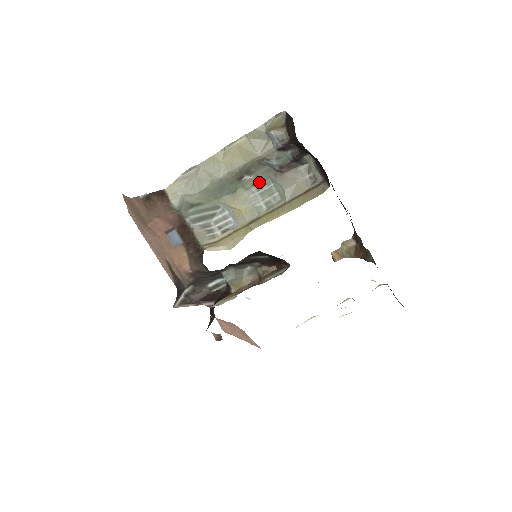
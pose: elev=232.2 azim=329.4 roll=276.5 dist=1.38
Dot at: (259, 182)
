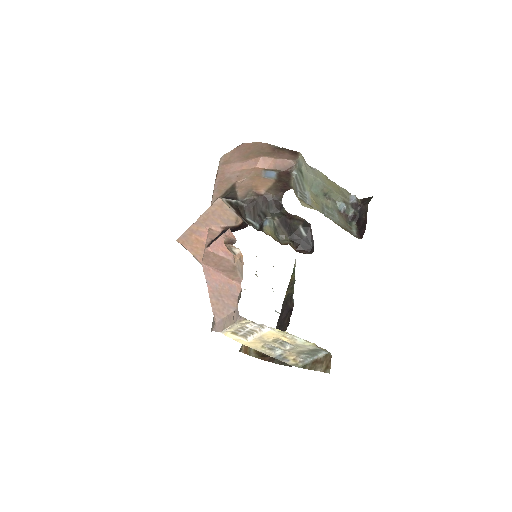
Dot at: (328, 207)
